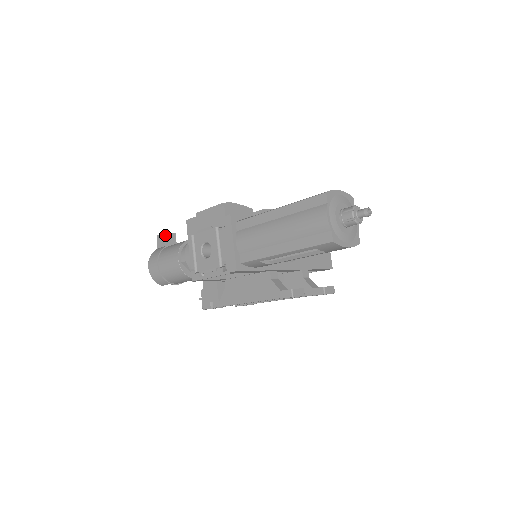
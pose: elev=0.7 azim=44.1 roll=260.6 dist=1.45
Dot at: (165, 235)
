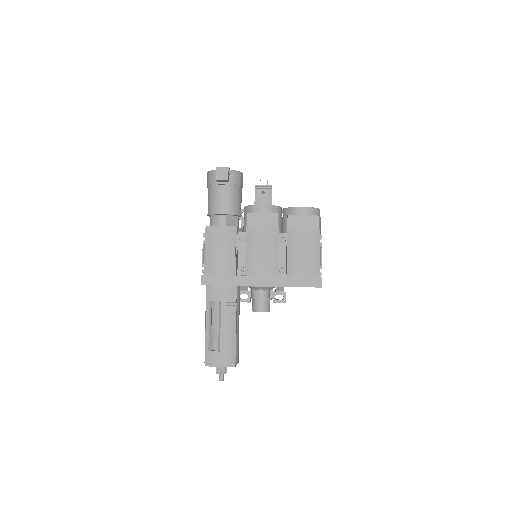
Dot at: (216, 180)
